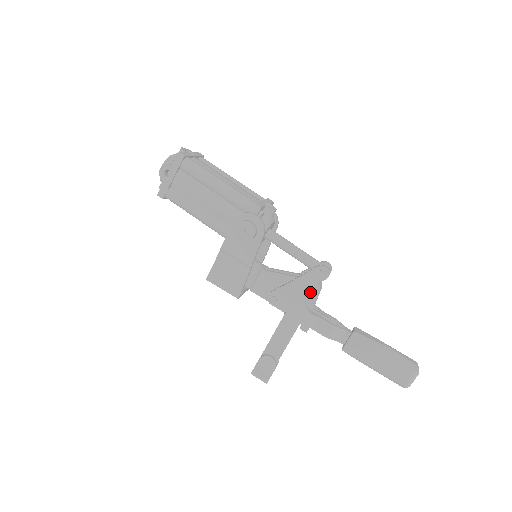
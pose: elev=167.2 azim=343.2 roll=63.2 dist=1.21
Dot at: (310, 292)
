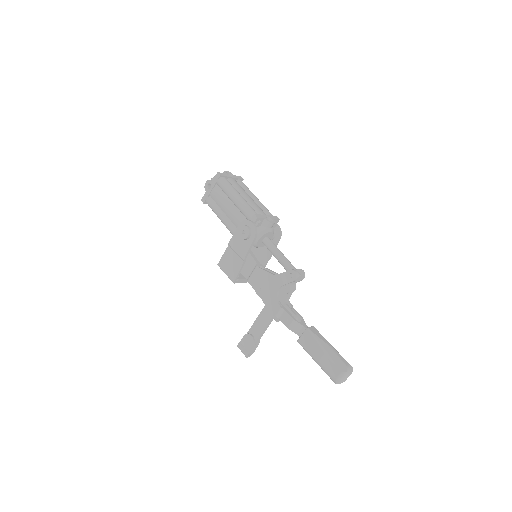
Dot at: (283, 289)
